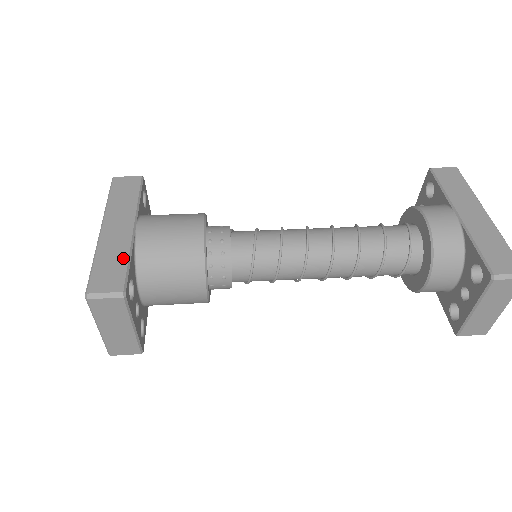
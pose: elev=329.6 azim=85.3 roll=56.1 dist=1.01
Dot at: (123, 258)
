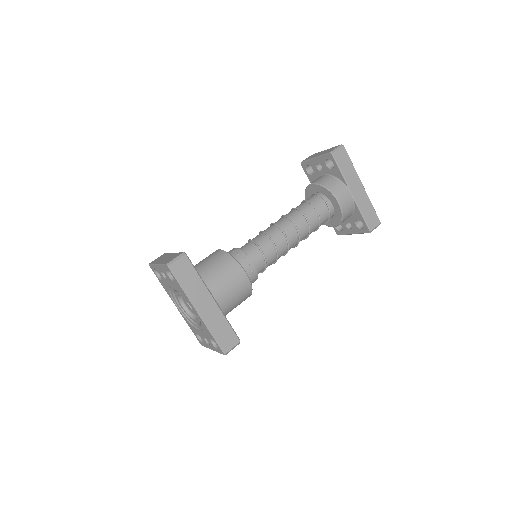
Dot at: (225, 323)
